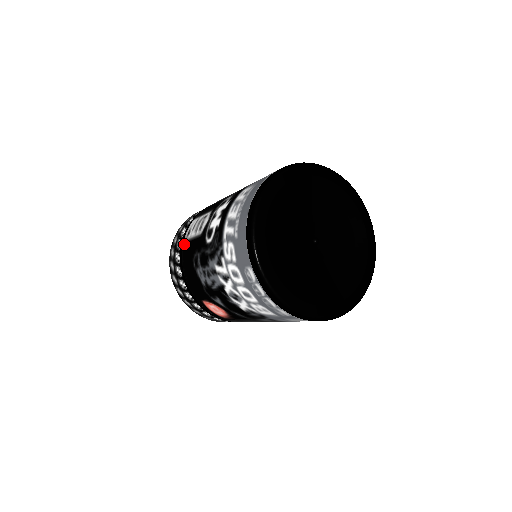
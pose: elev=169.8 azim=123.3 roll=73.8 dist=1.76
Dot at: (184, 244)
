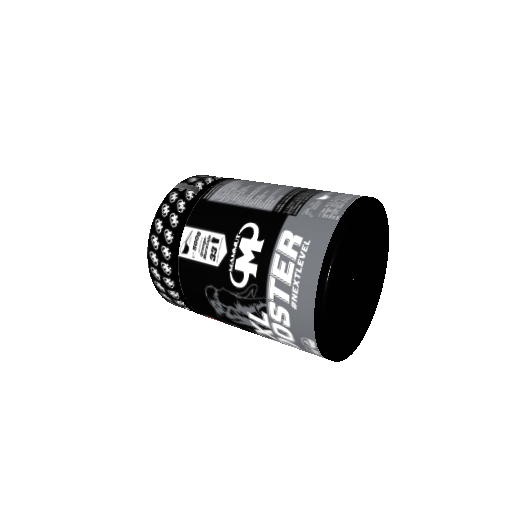
Dot at: (181, 262)
